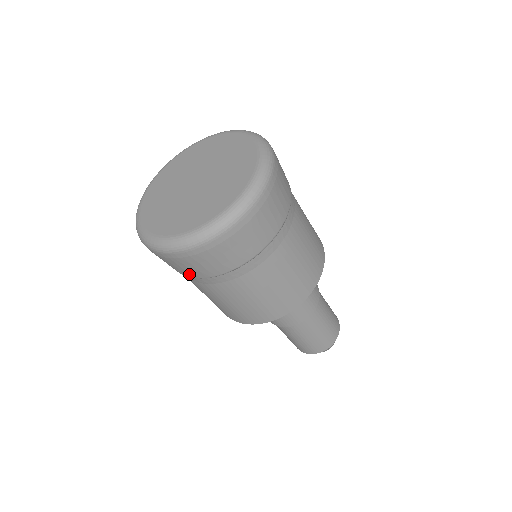
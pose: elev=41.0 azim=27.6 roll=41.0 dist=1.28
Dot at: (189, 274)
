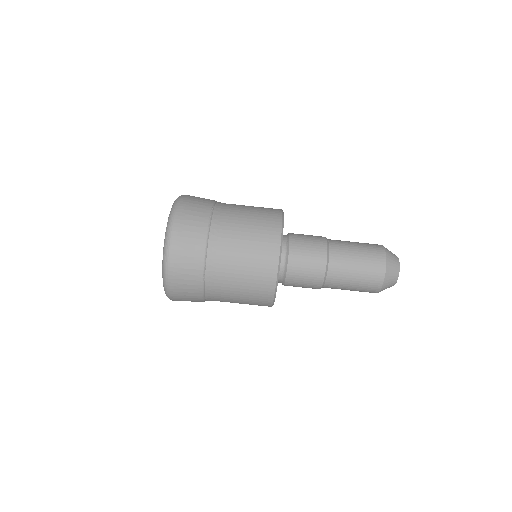
Dot at: (198, 298)
